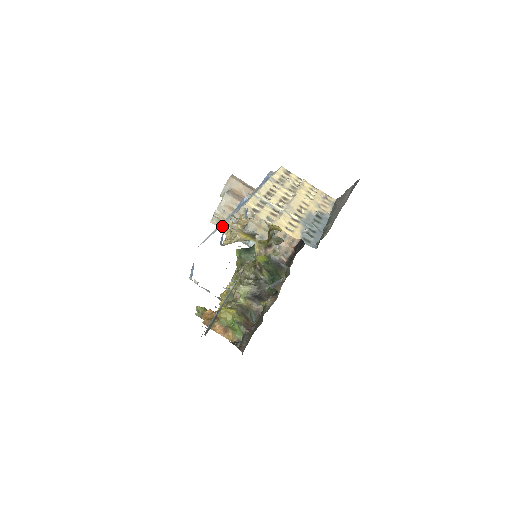
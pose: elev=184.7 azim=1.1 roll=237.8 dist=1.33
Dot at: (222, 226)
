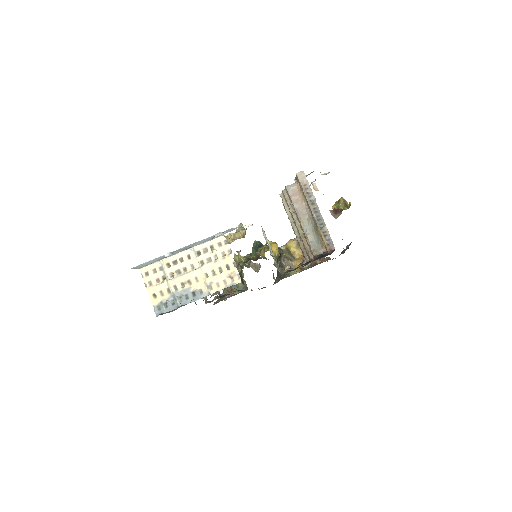
Dot at: (284, 206)
